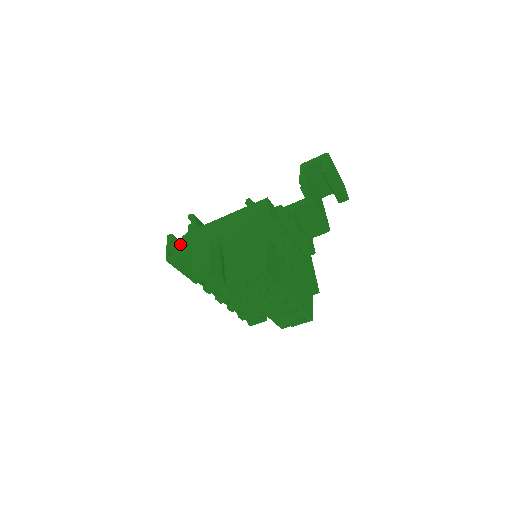
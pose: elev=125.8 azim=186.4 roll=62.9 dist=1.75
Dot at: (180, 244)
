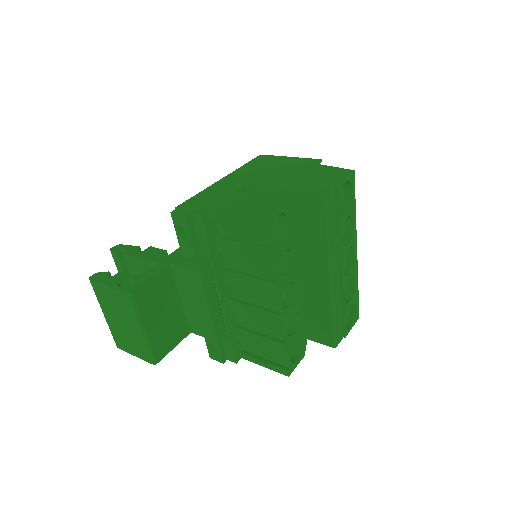
Dot at: occluded
